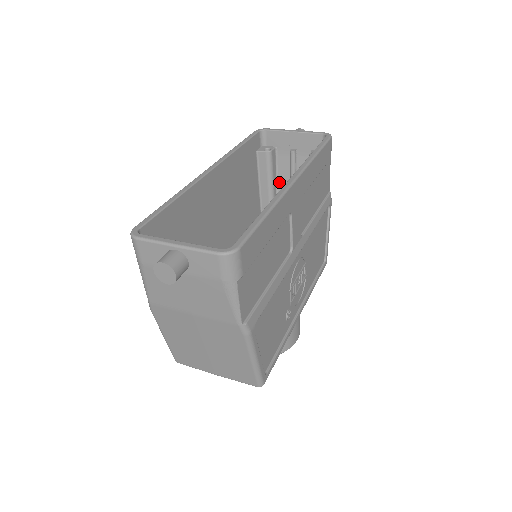
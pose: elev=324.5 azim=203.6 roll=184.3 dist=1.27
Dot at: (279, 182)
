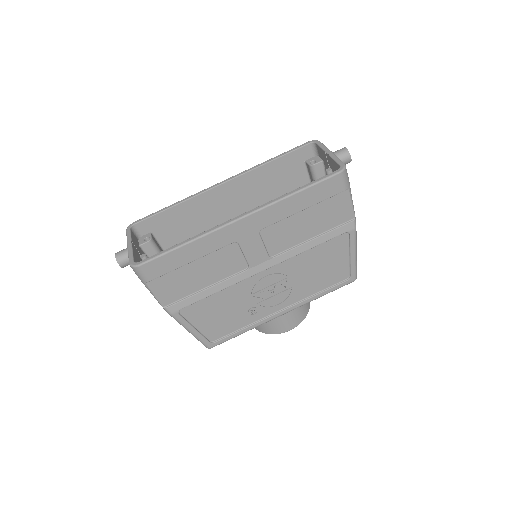
Dot at: occluded
